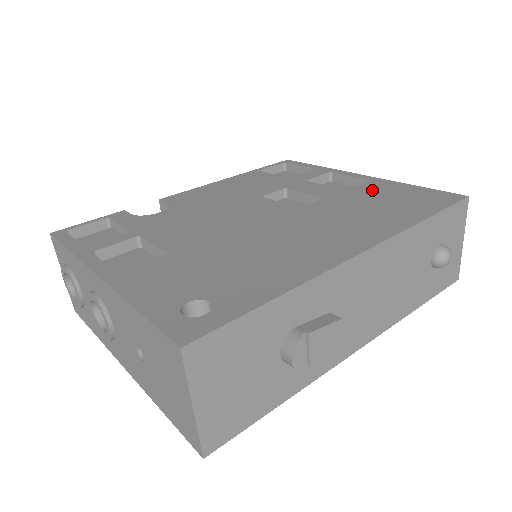
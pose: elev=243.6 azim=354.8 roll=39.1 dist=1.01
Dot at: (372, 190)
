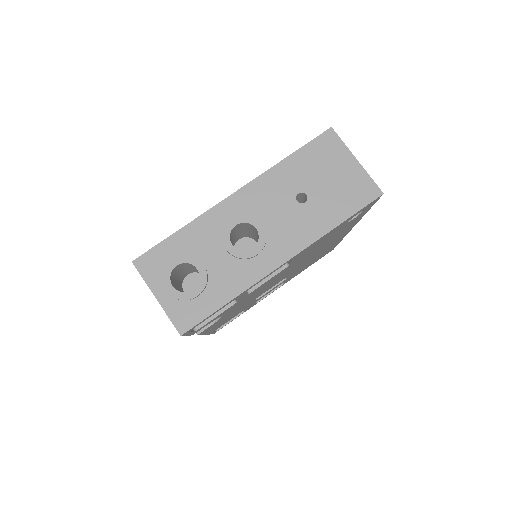
Dot at: occluded
